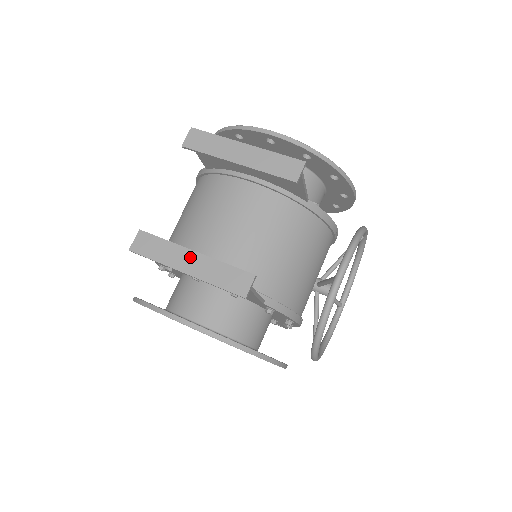
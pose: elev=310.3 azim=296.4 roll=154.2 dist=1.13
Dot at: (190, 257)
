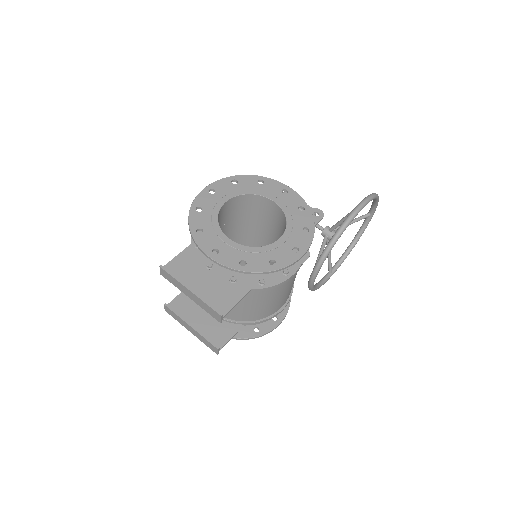
Dot at: (190, 328)
